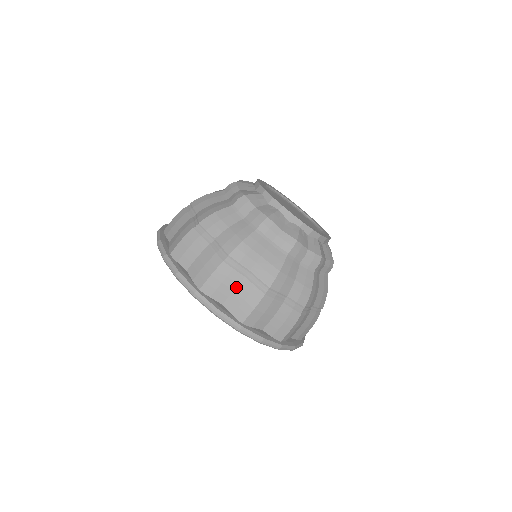
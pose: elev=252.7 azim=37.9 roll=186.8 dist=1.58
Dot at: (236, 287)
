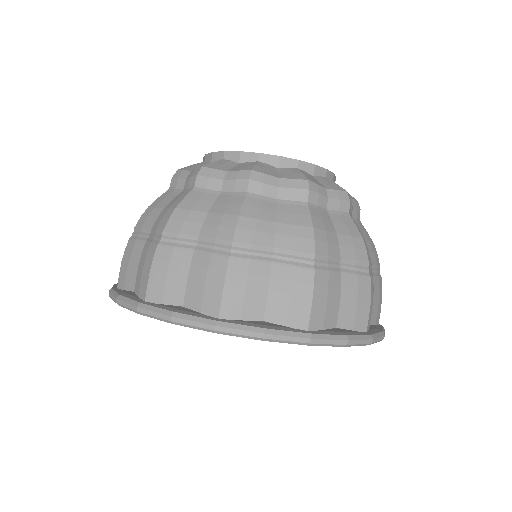
Dot at: (340, 292)
